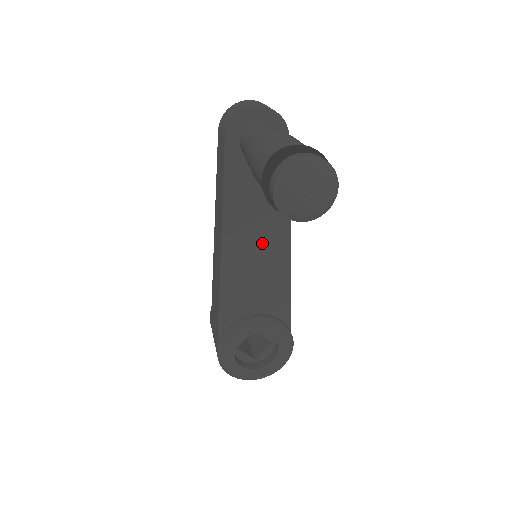
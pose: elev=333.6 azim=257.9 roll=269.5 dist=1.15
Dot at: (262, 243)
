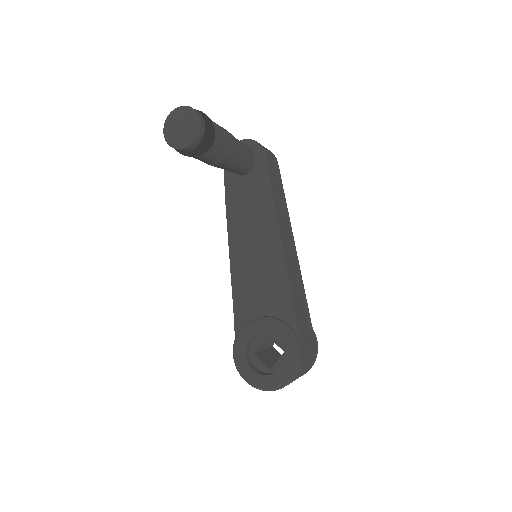
Dot at: (259, 244)
